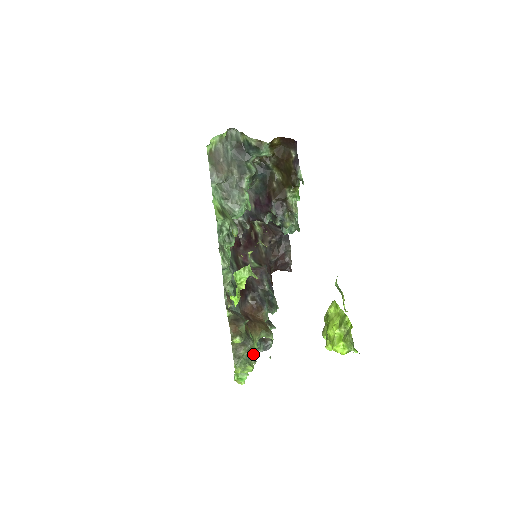
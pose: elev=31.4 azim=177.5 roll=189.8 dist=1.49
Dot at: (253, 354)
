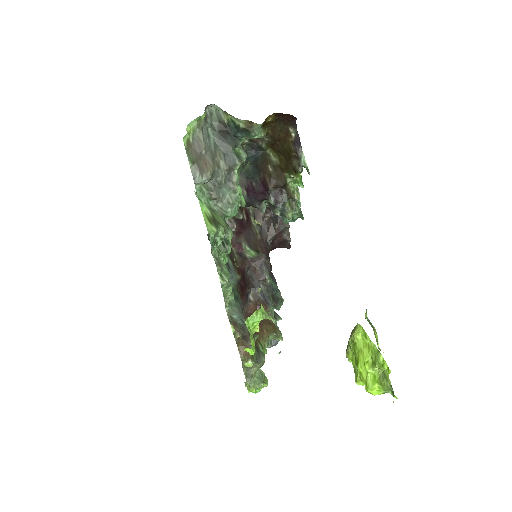
Dot at: occluded
